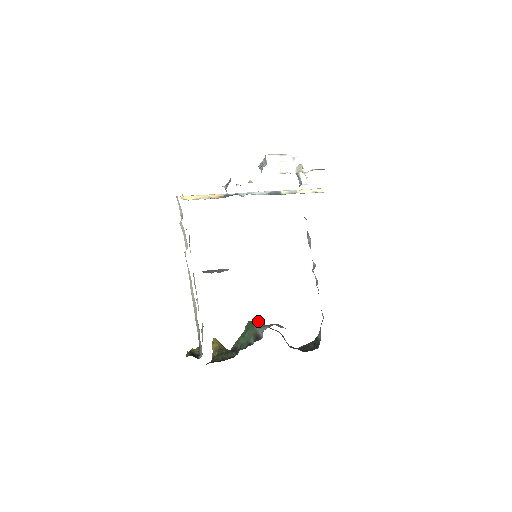
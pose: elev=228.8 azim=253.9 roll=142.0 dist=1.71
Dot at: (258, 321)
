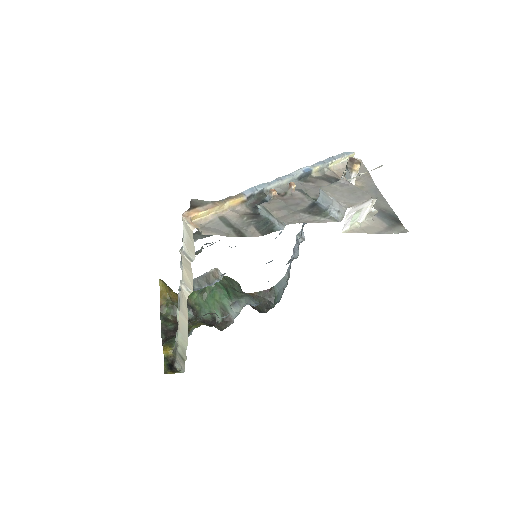
Dot at: (226, 291)
